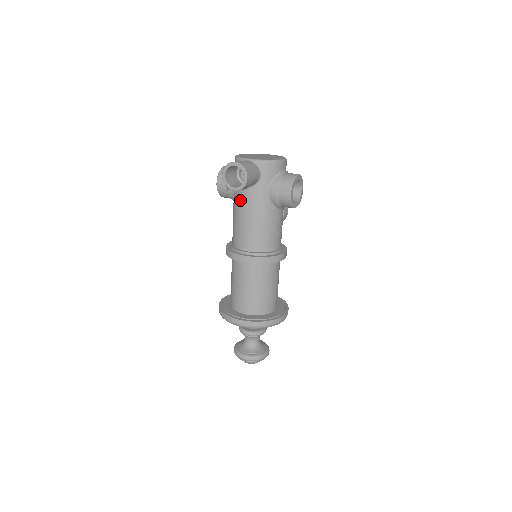
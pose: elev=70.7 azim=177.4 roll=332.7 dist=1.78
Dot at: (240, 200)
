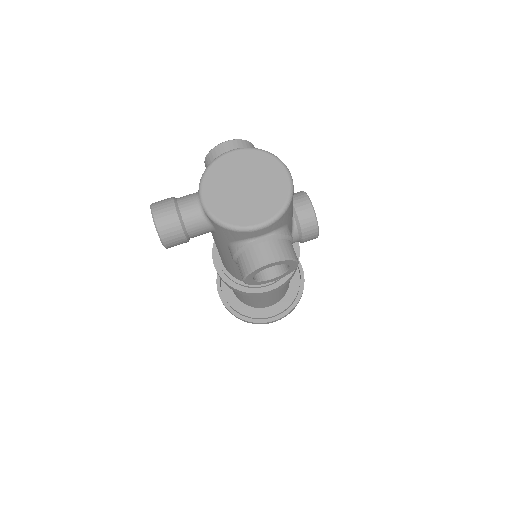
Dot at: occluded
